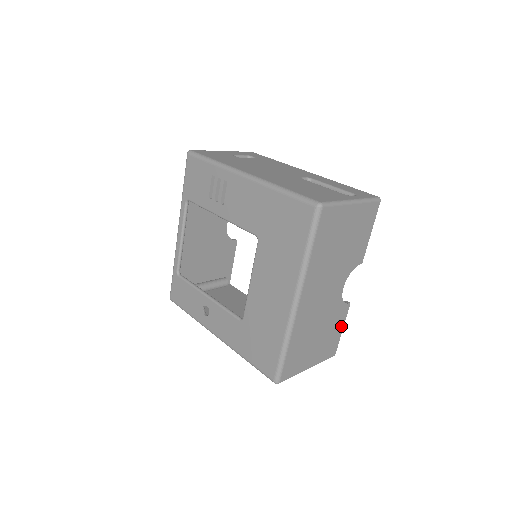
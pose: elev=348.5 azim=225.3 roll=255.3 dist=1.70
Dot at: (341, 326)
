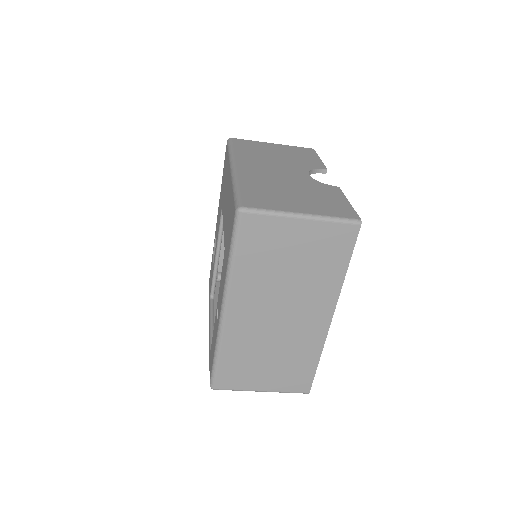
Dot at: (342, 199)
